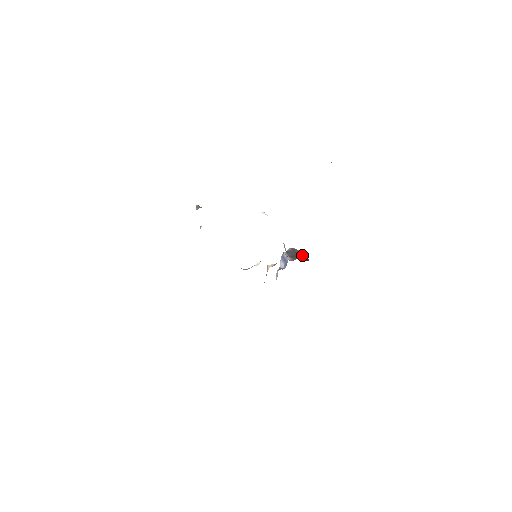
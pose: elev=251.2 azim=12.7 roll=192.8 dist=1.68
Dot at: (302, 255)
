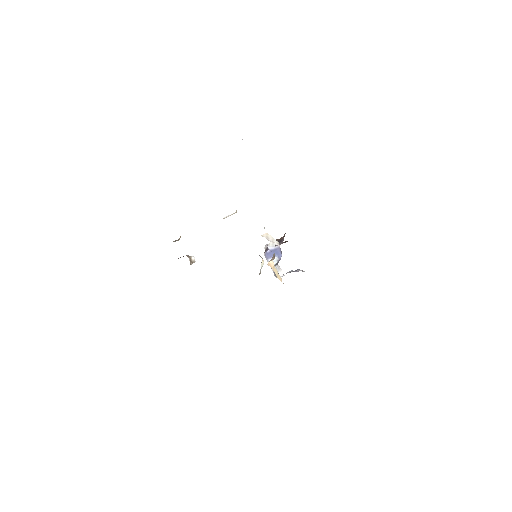
Dot at: (283, 236)
